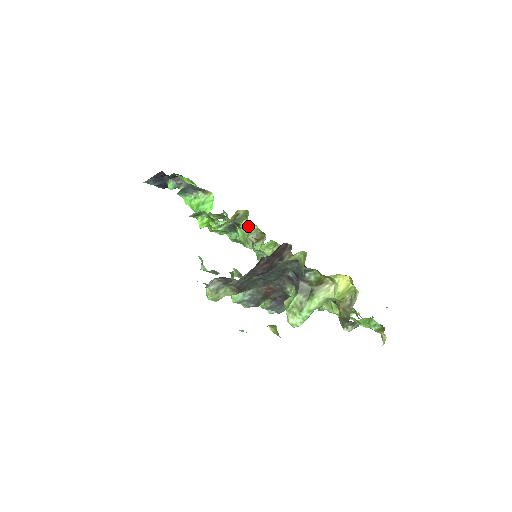
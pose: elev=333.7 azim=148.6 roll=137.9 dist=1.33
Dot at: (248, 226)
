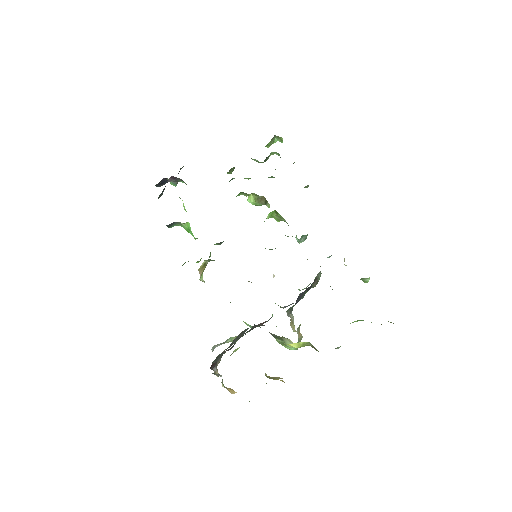
Dot at: occluded
